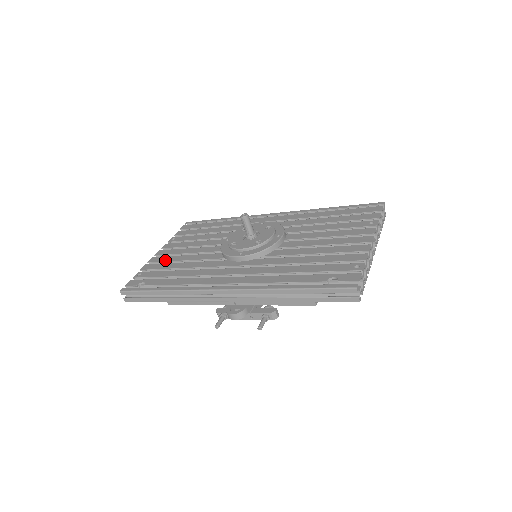
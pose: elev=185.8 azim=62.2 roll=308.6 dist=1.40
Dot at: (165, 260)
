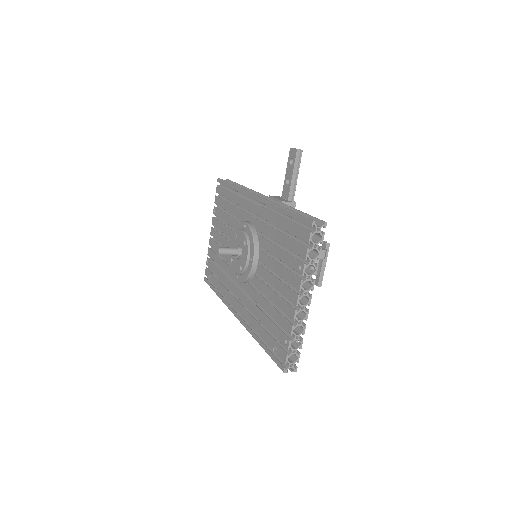
Dot at: (214, 248)
